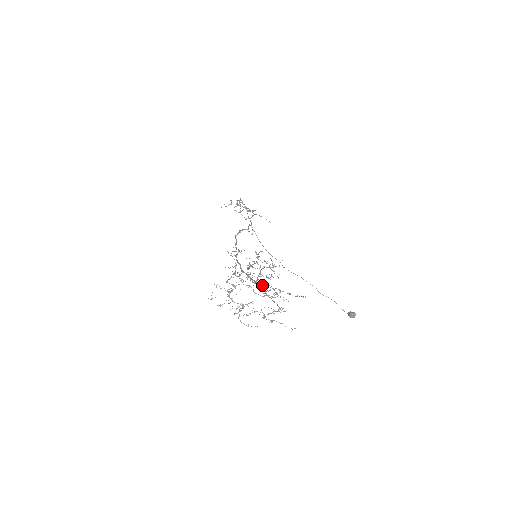
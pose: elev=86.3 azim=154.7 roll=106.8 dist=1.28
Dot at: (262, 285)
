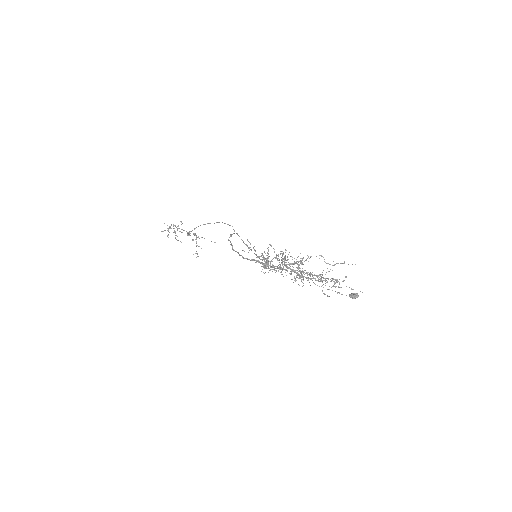
Dot at: (297, 270)
